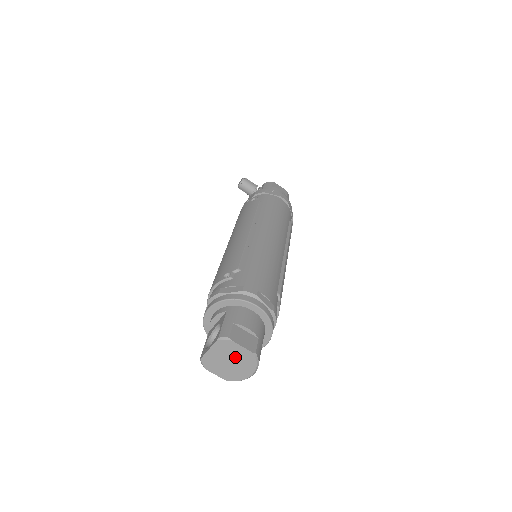
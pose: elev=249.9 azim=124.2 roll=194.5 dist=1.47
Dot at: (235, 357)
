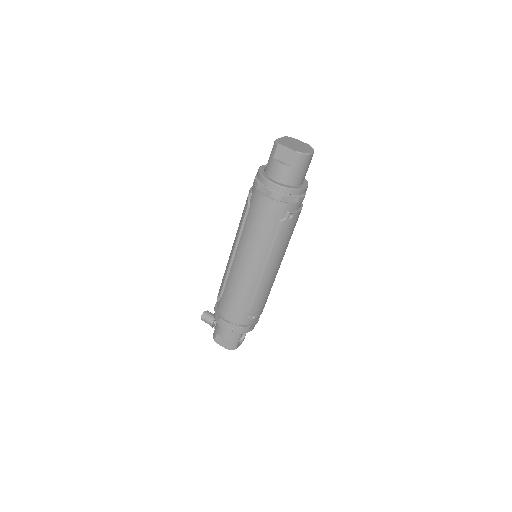
Dot at: (298, 144)
